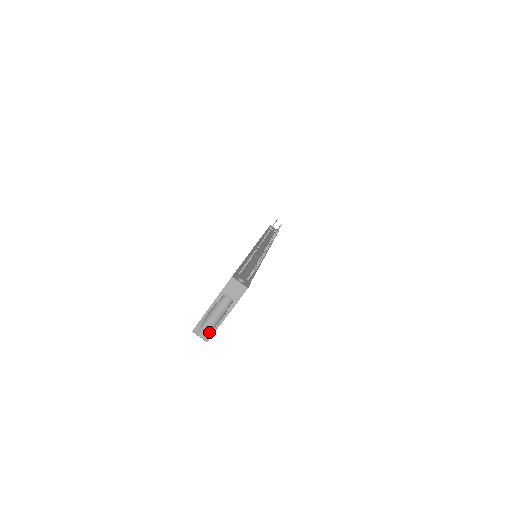
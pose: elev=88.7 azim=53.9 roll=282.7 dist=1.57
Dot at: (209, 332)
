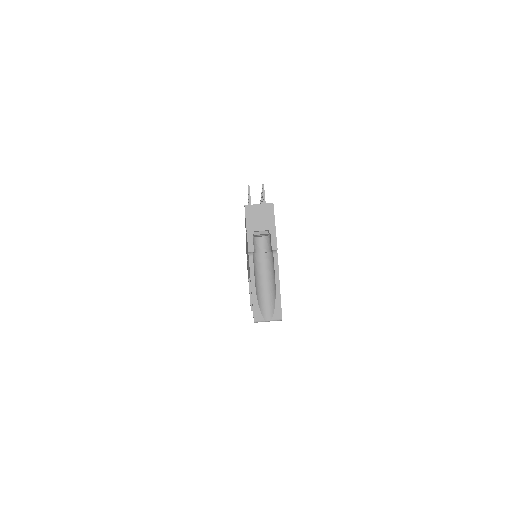
Dot at: (274, 303)
